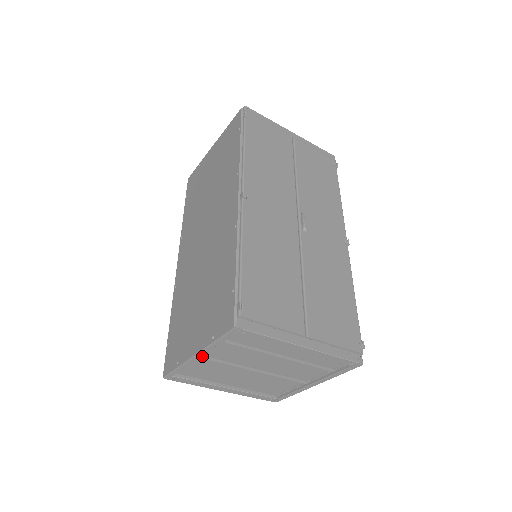
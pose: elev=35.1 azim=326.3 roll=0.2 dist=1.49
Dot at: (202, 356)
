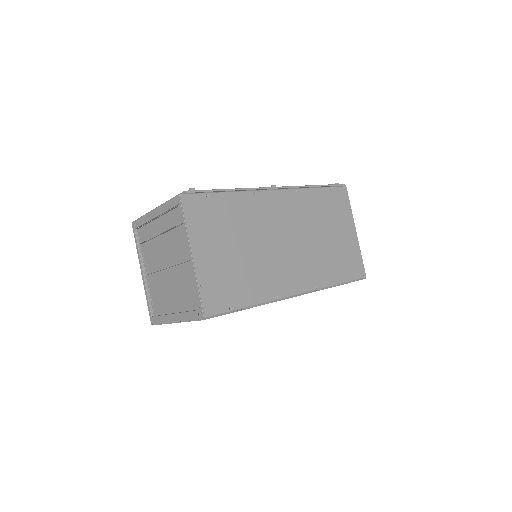
Dot at: (147, 275)
